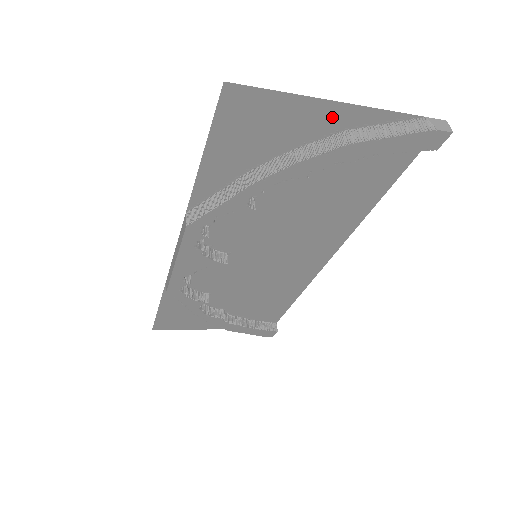
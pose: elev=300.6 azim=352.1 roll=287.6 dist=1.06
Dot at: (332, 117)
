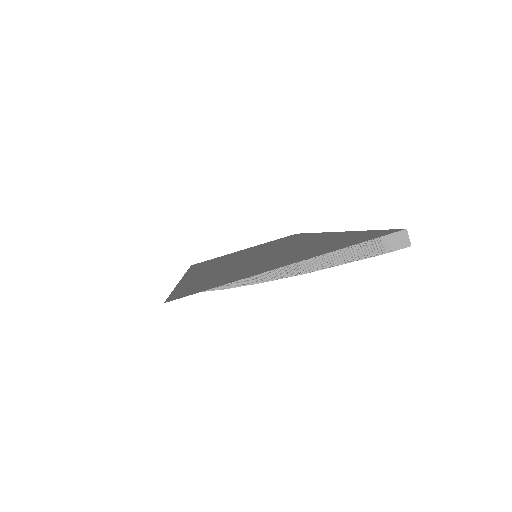
Dot at: (279, 265)
